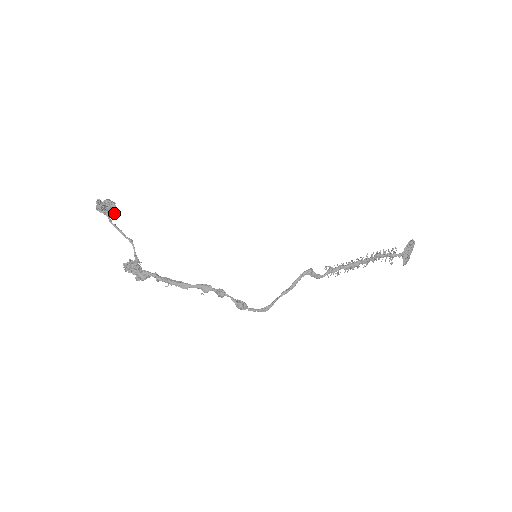
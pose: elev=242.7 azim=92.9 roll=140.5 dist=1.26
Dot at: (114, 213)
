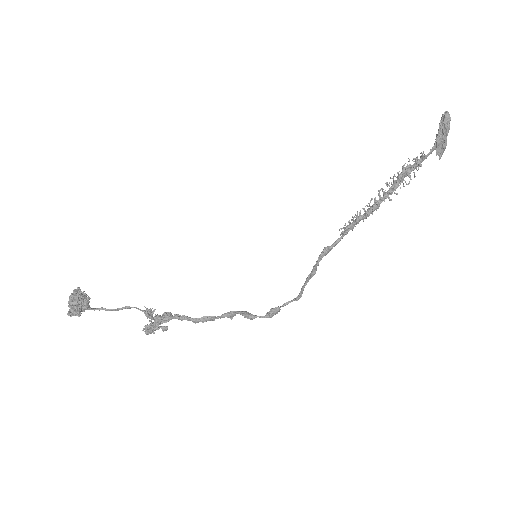
Dot at: occluded
